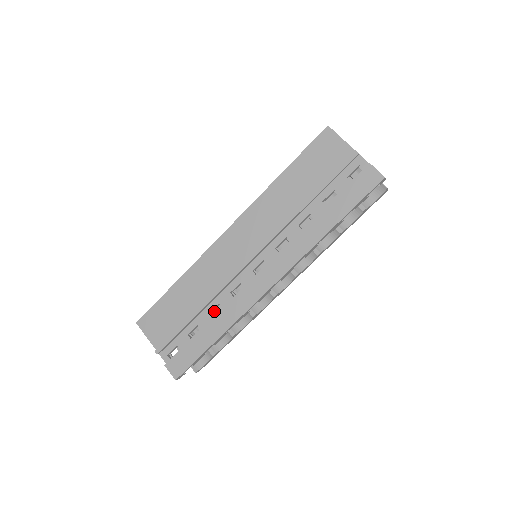
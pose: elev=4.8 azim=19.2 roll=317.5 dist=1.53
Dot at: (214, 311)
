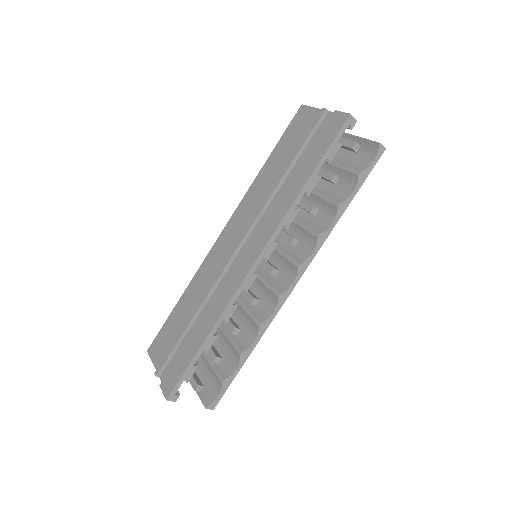
Dot at: (225, 332)
